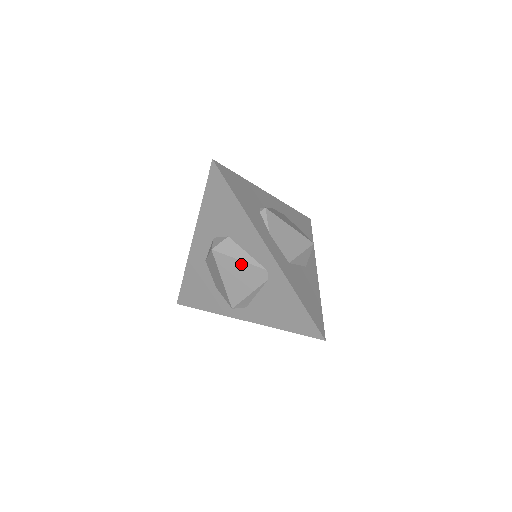
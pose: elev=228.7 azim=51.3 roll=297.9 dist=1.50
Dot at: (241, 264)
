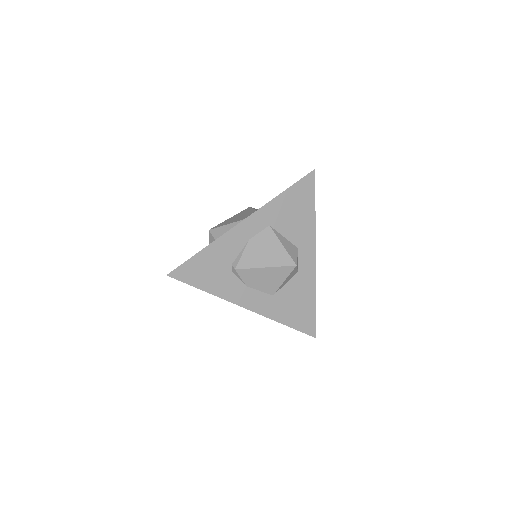
Dot at: occluded
